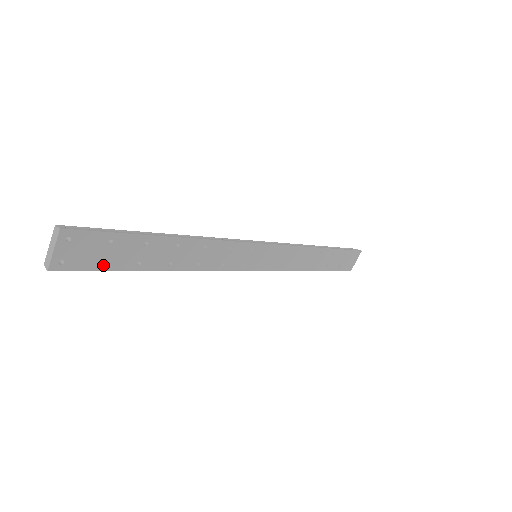
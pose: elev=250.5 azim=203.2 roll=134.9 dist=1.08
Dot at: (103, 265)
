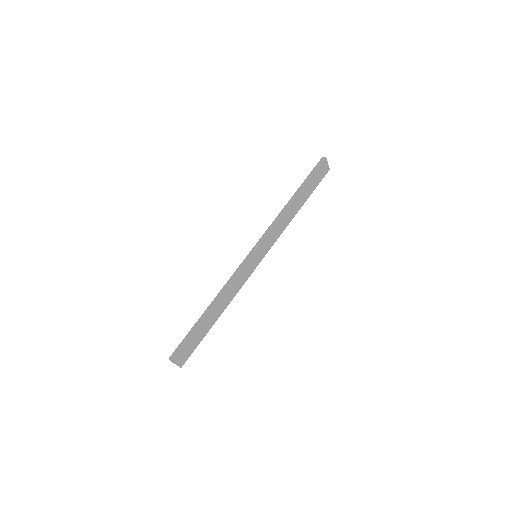
Dot at: (195, 346)
